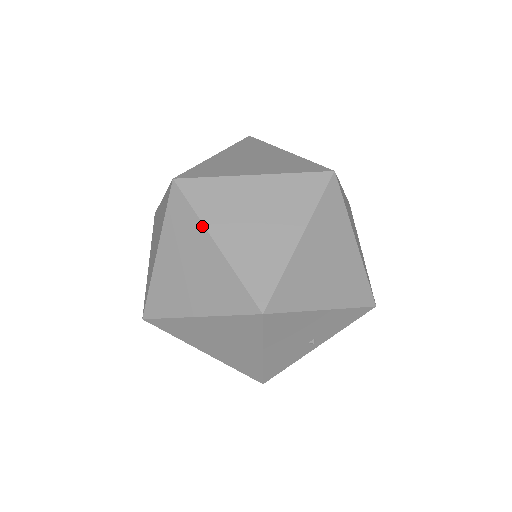
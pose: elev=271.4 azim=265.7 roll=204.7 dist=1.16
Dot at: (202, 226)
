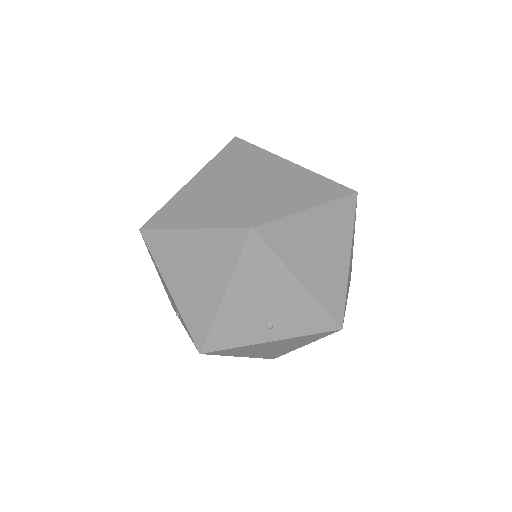
Dot at: (239, 165)
